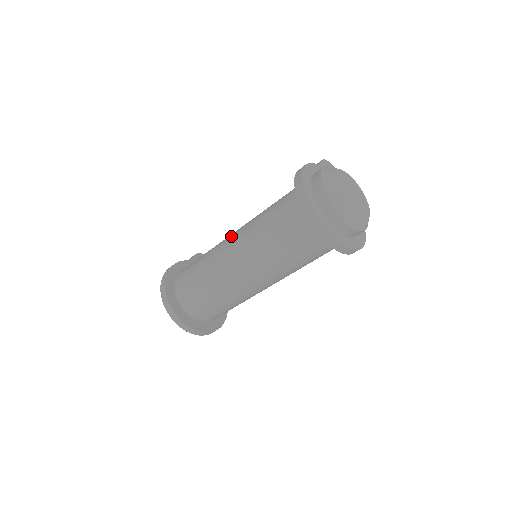
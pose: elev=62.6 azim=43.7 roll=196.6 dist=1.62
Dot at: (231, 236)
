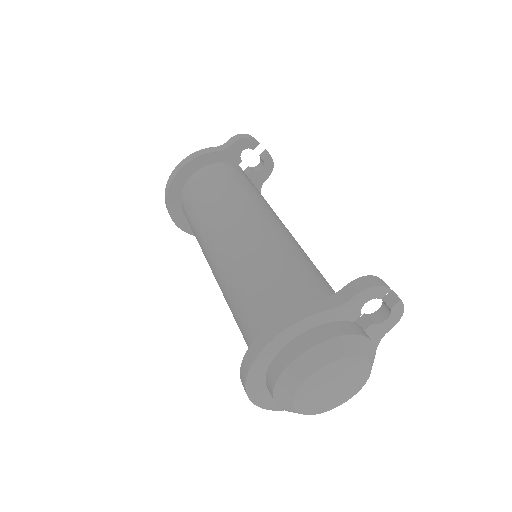
Dot at: (225, 235)
